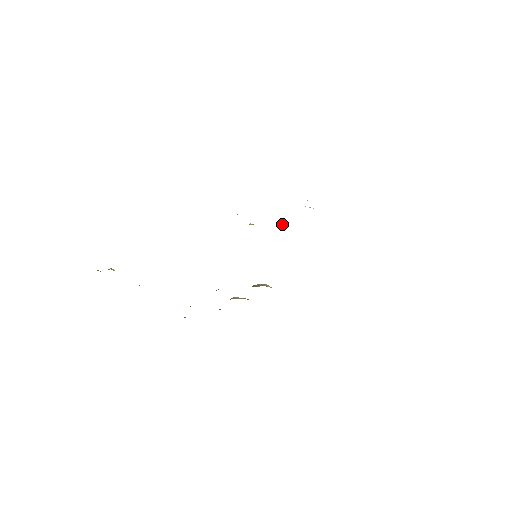
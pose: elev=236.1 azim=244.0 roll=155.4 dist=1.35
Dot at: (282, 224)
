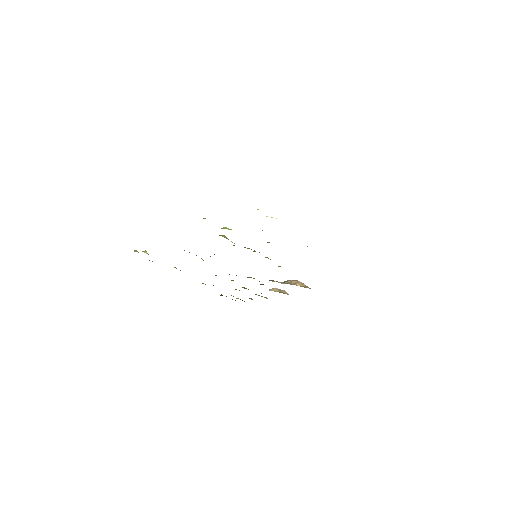
Dot at: occluded
